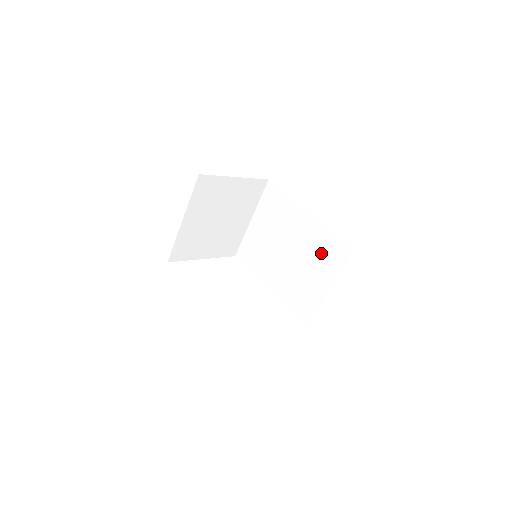
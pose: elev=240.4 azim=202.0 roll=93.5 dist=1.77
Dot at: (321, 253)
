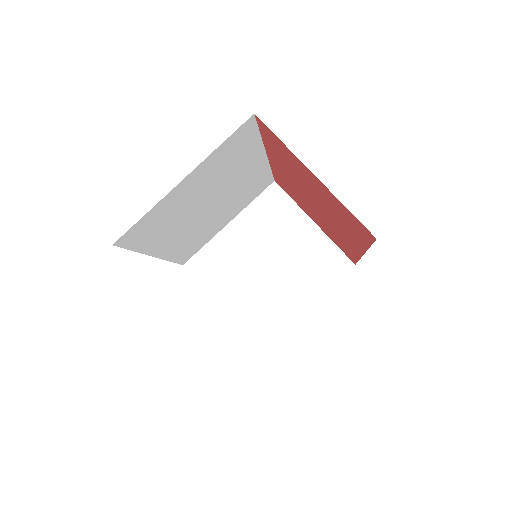
Dot at: occluded
